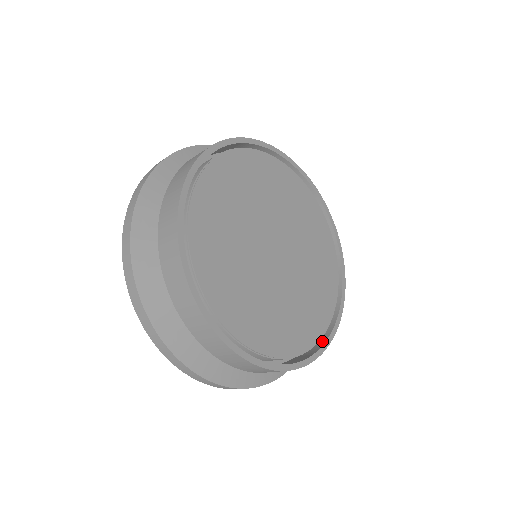
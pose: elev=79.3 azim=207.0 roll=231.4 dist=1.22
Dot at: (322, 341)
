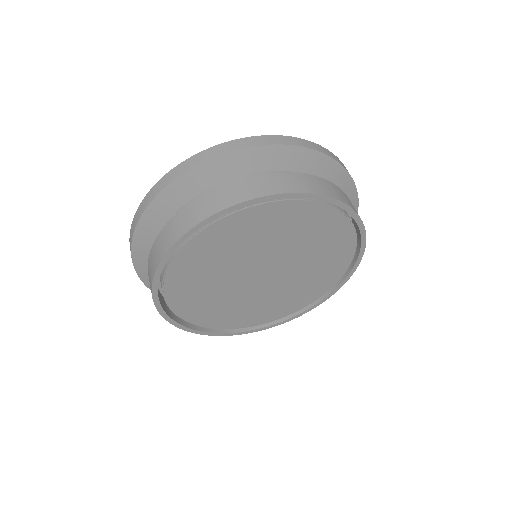
Dot at: (285, 316)
